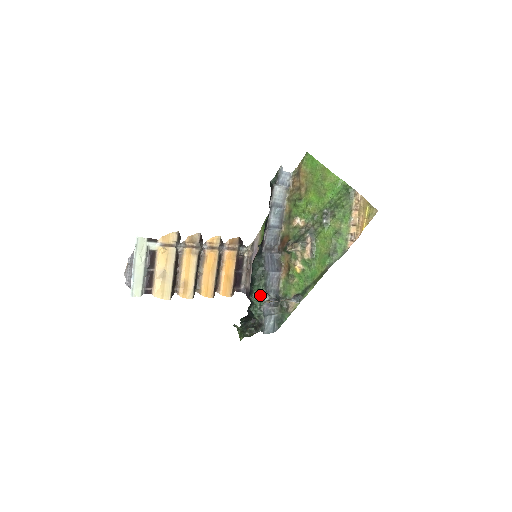
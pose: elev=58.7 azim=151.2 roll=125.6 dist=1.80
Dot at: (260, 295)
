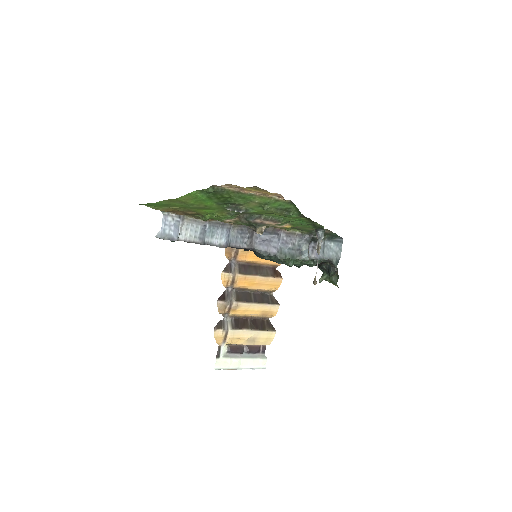
Dot at: (300, 263)
